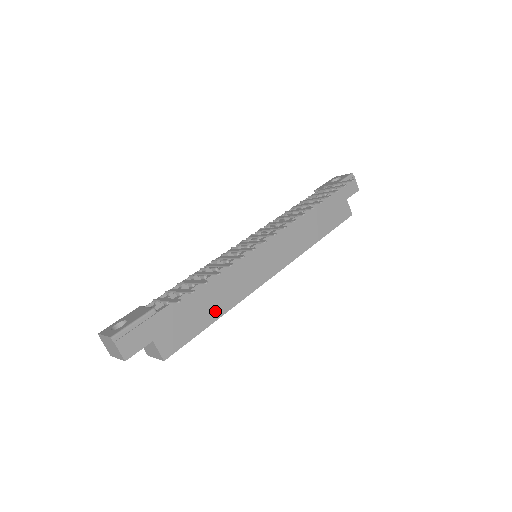
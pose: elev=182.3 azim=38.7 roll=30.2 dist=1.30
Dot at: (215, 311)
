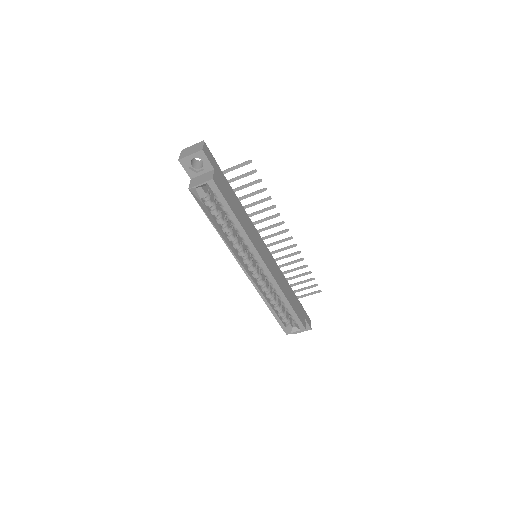
Dot at: (239, 217)
